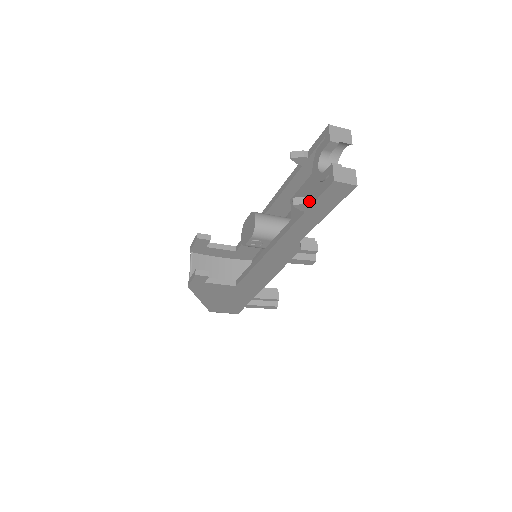
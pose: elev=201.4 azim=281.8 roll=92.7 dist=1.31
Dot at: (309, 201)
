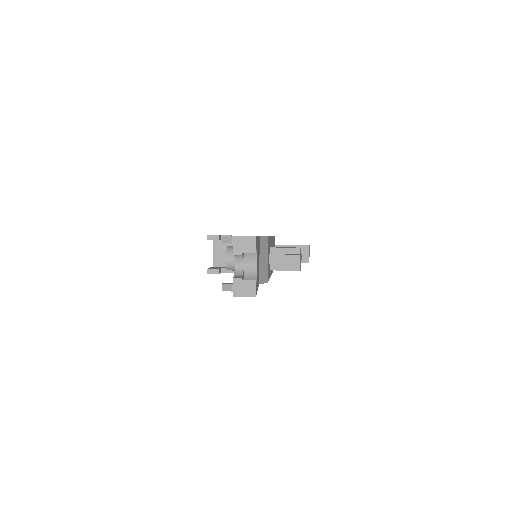
Dot at: occluded
